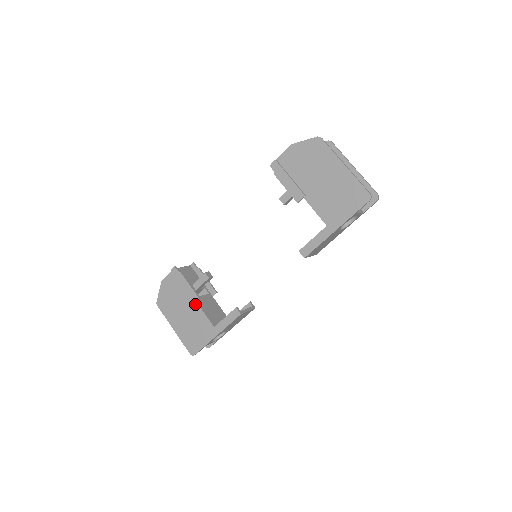
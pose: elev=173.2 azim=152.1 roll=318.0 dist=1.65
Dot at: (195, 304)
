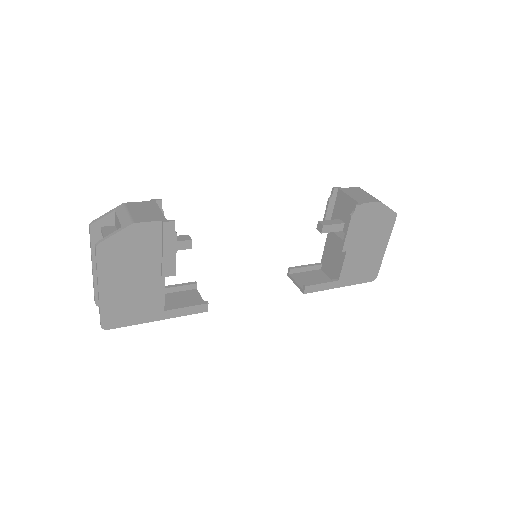
Dot at: (161, 277)
